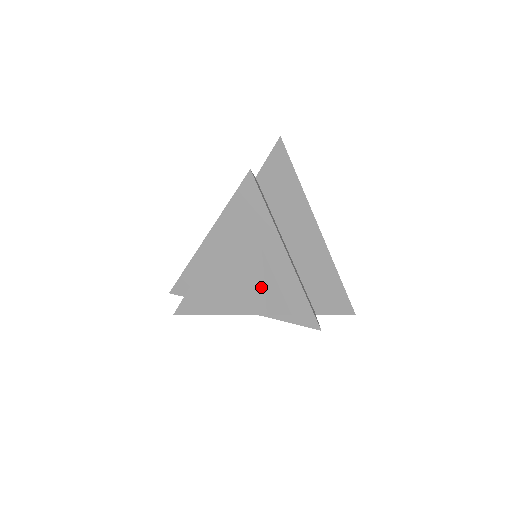
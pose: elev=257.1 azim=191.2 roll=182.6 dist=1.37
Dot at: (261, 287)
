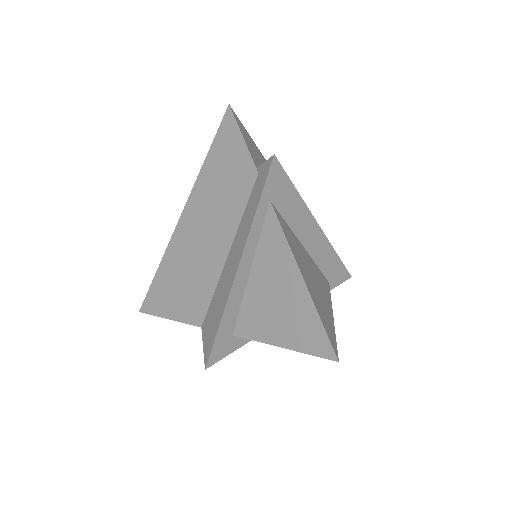
Dot at: (317, 276)
